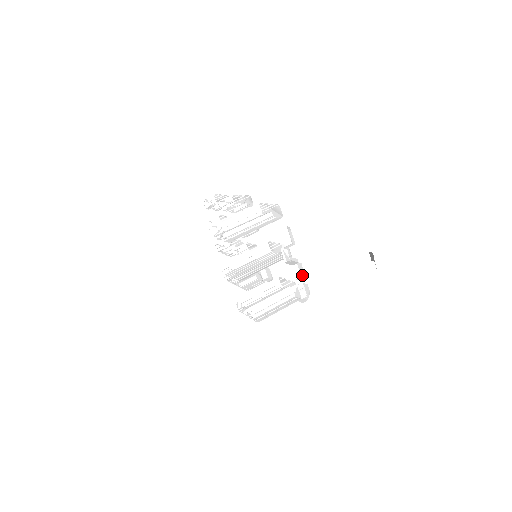
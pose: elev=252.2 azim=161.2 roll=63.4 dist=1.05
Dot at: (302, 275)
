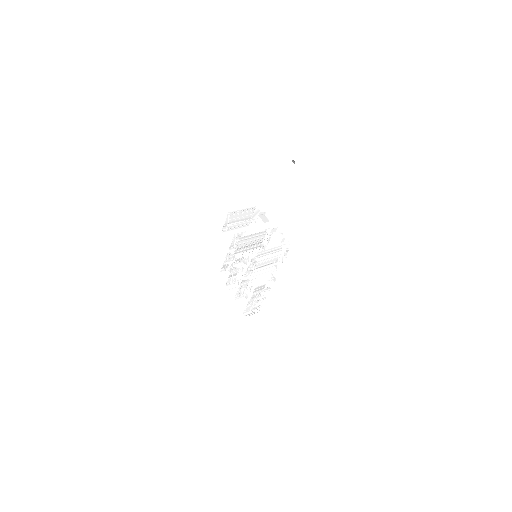
Dot at: (281, 236)
